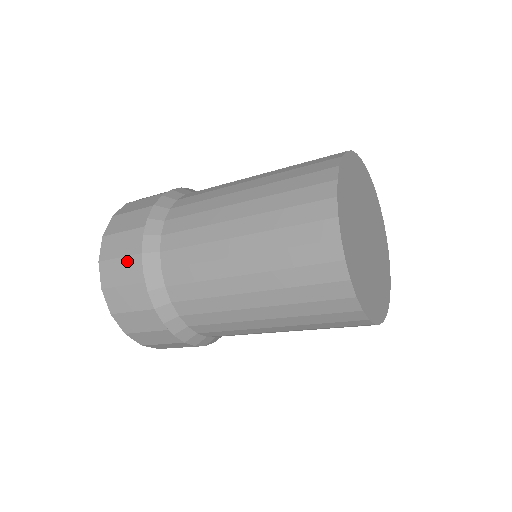
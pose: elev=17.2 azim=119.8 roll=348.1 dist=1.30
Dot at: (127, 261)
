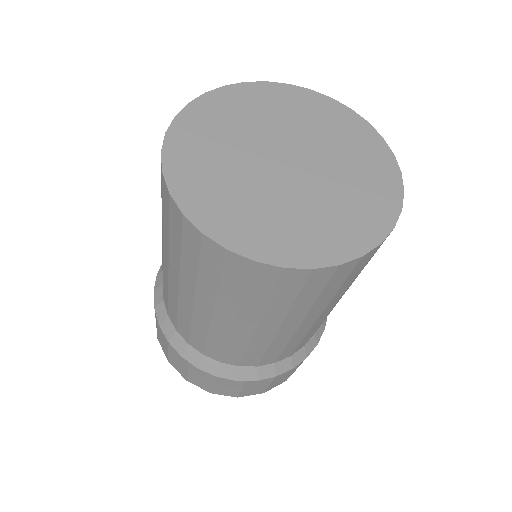
Dot at: (172, 353)
